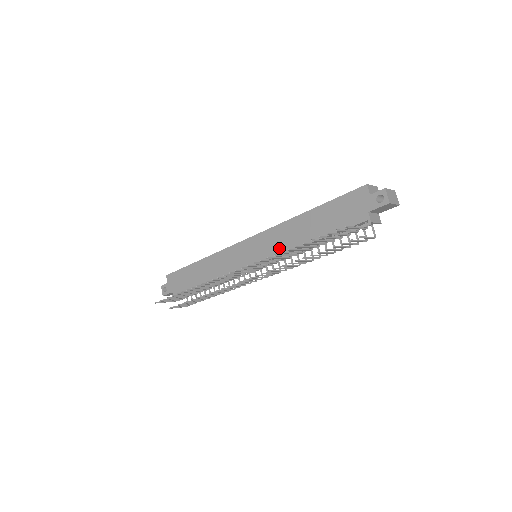
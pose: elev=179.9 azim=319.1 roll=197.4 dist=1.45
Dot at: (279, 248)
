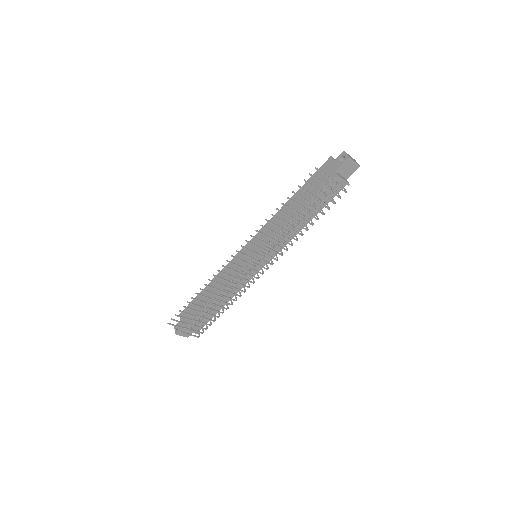
Dot at: (273, 234)
